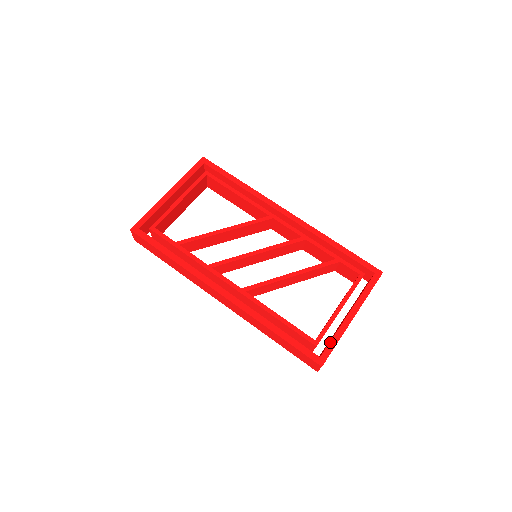
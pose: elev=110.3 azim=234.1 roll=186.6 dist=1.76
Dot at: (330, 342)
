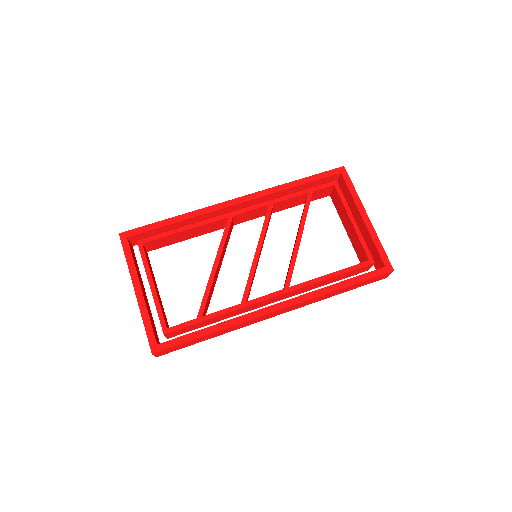
Dot at: (378, 250)
